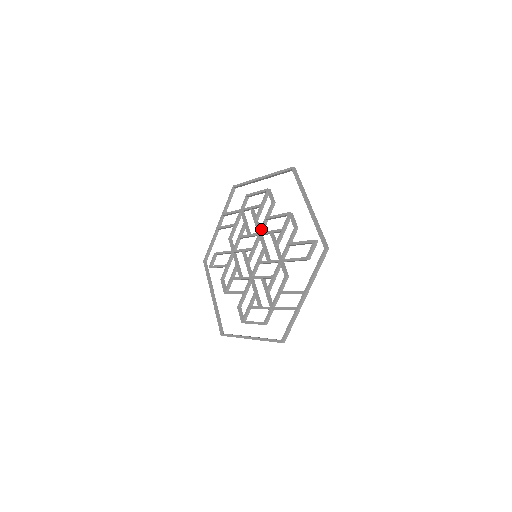
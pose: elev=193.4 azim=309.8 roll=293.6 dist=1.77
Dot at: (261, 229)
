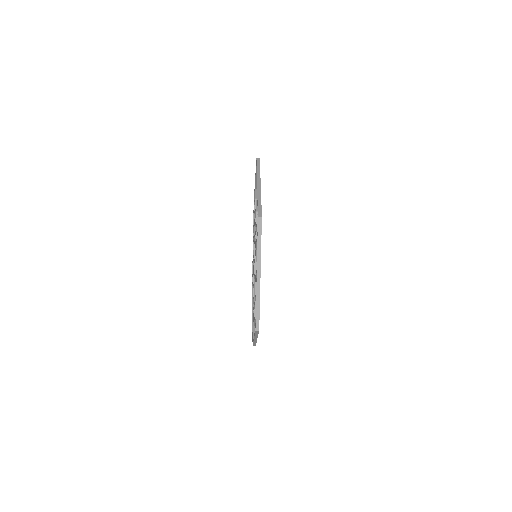
Dot at: occluded
